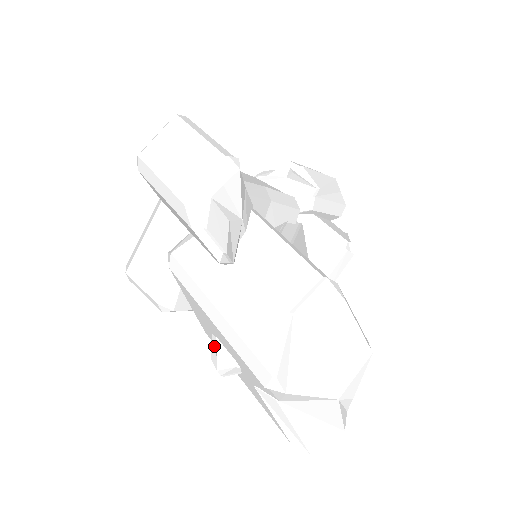
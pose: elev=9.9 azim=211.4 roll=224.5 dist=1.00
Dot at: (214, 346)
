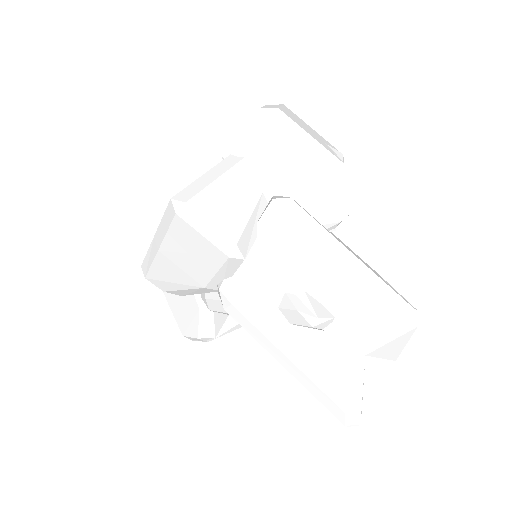
Dot at: (298, 301)
